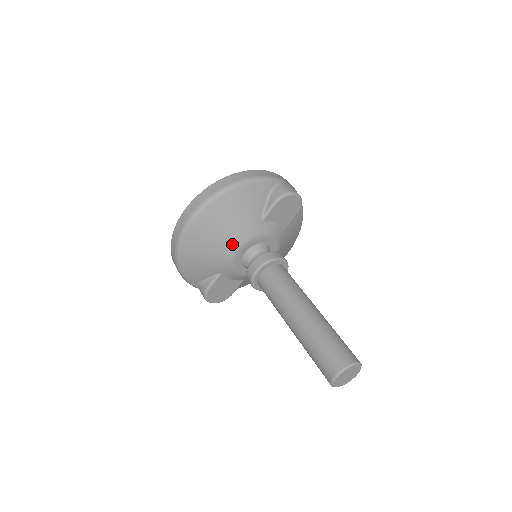
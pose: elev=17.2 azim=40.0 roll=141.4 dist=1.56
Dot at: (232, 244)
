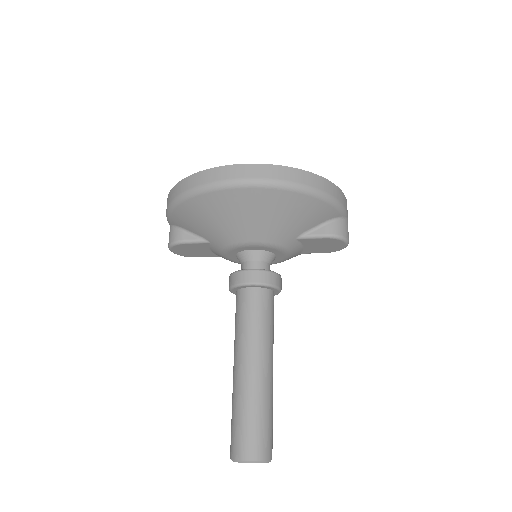
Dot at: (250, 236)
